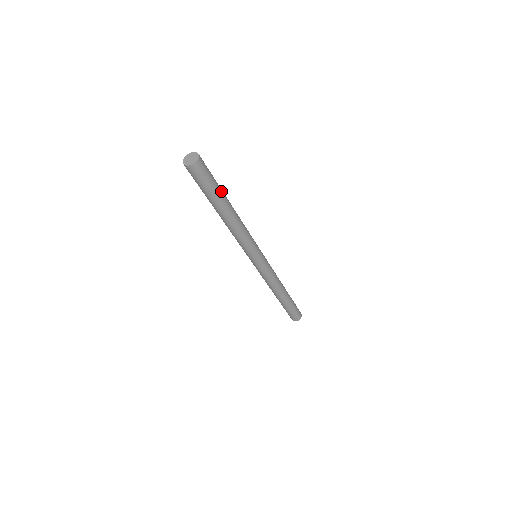
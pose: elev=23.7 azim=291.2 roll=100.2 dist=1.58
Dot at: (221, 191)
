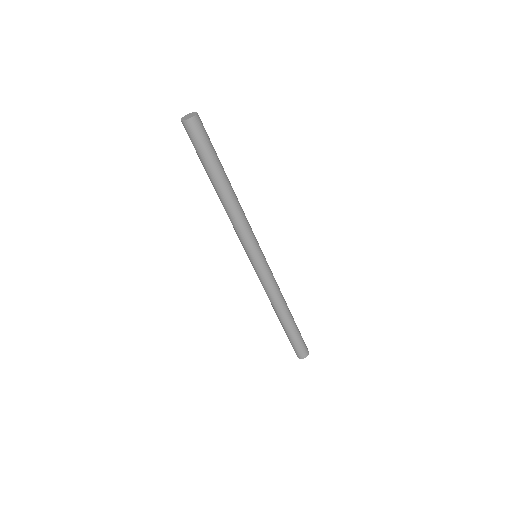
Dot at: (218, 161)
